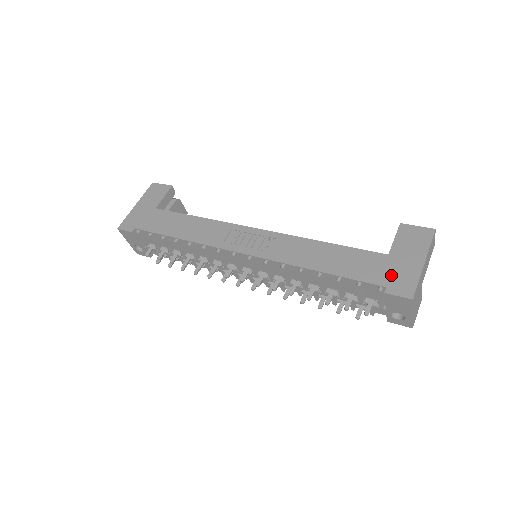
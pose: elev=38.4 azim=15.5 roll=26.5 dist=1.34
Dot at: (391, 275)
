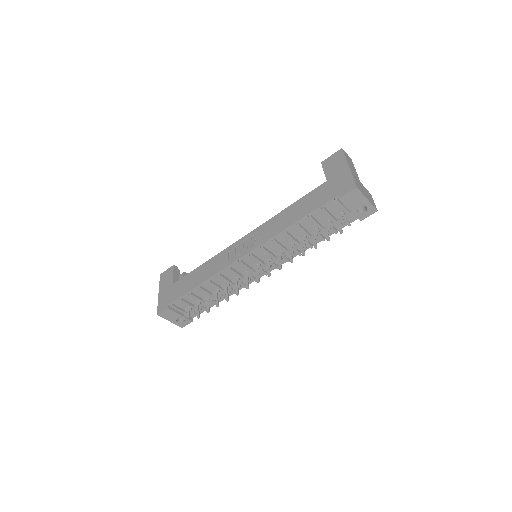
Dot at: (336, 188)
